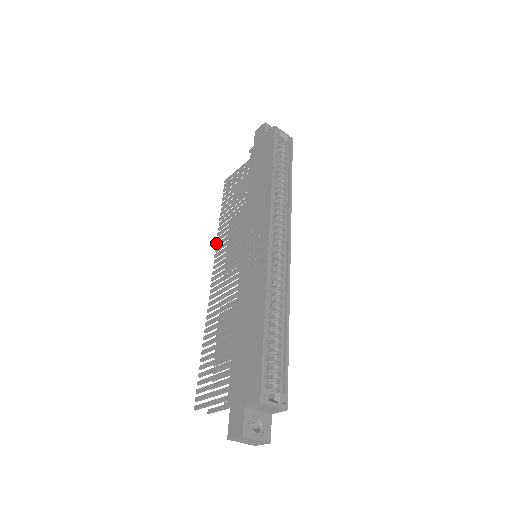
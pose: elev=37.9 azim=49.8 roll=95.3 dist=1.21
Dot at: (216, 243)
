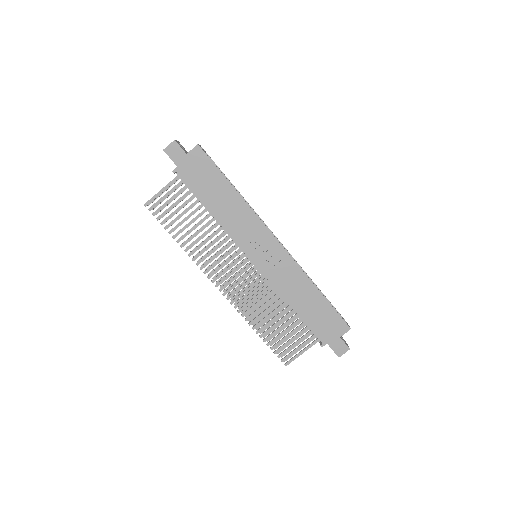
Dot at: (196, 263)
